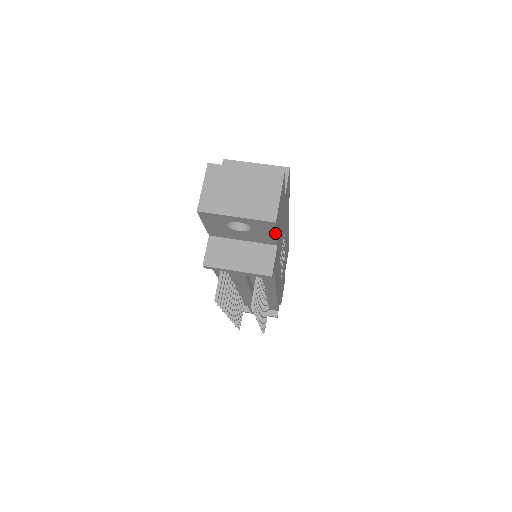
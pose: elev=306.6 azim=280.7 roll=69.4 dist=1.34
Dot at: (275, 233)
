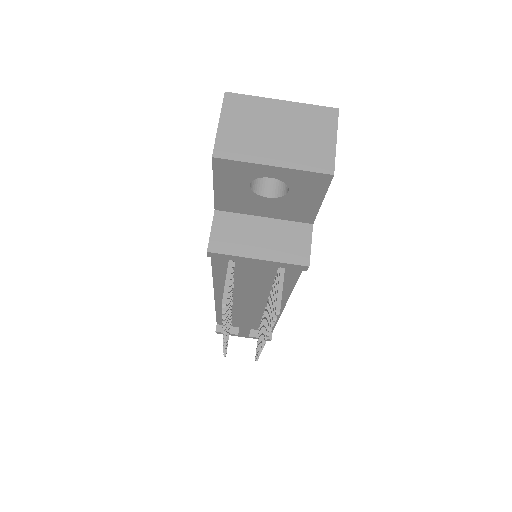
Dot at: (321, 199)
